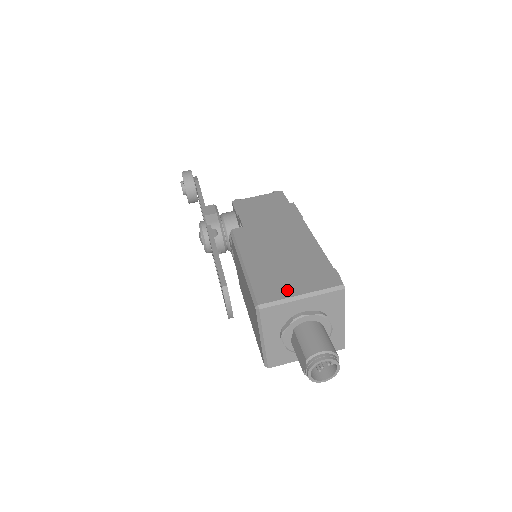
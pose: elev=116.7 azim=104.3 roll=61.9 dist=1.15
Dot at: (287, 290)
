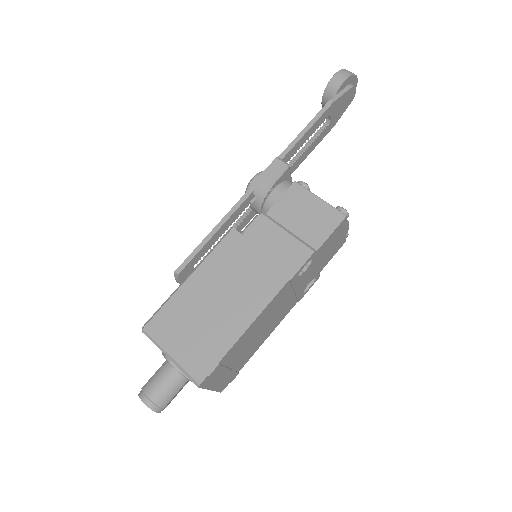
Dot at: (170, 340)
